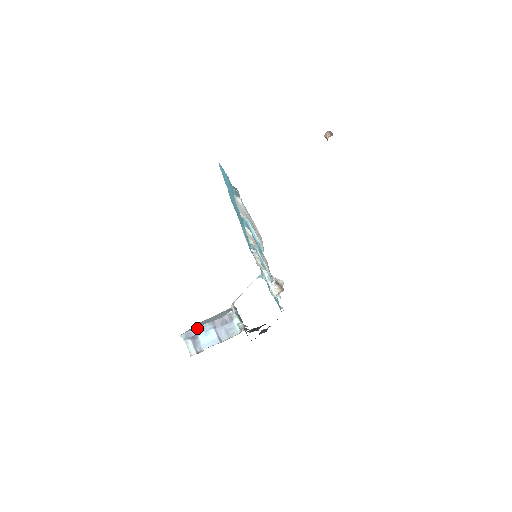
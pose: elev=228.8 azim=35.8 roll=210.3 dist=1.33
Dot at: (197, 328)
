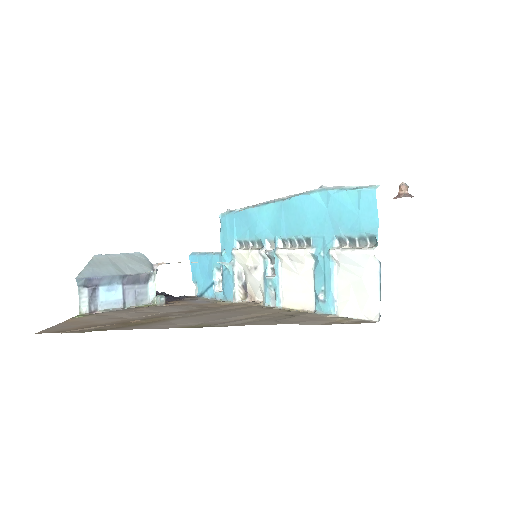
Dot at: (103, 277)
